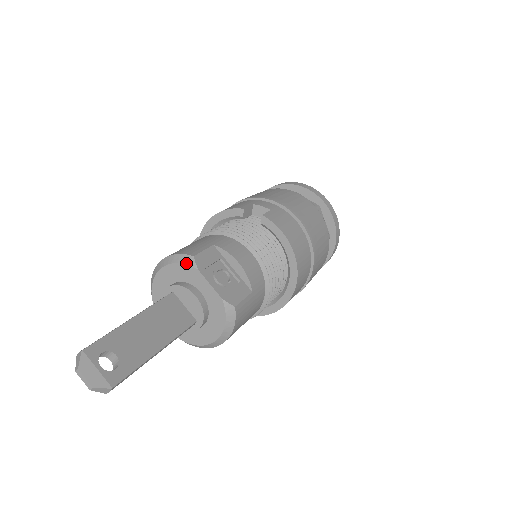
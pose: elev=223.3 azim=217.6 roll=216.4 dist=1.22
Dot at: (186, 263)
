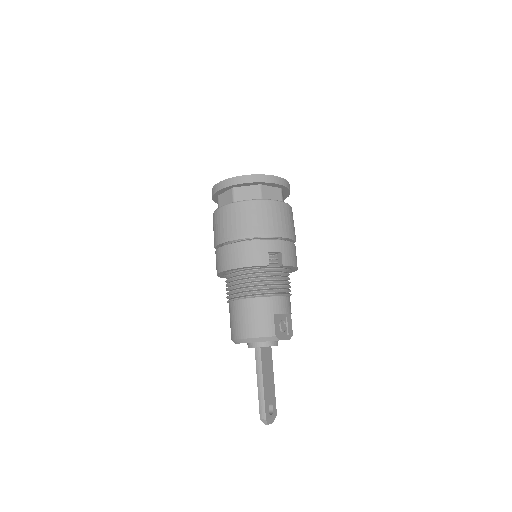
Dot at: occluded
